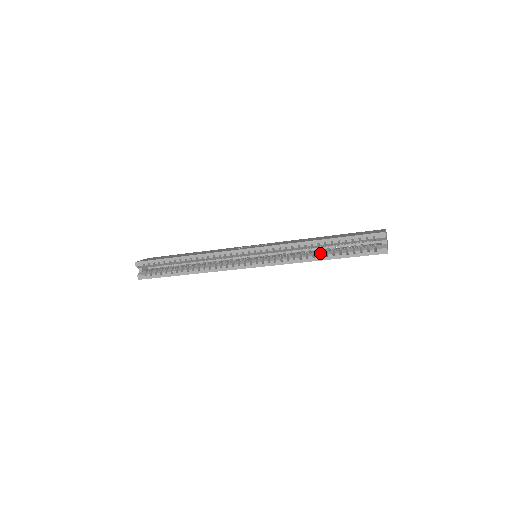
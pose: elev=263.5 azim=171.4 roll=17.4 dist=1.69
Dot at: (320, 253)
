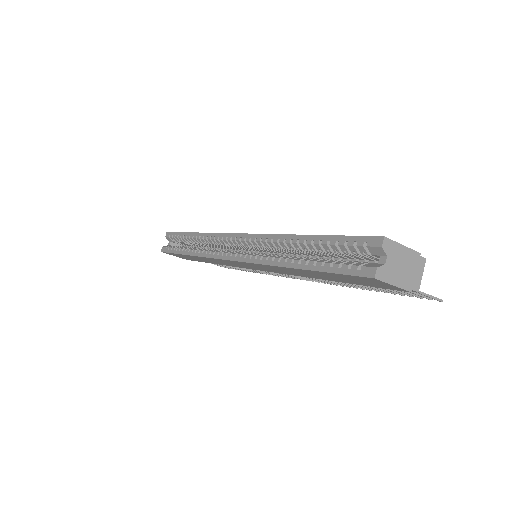
Dot at: occluded
